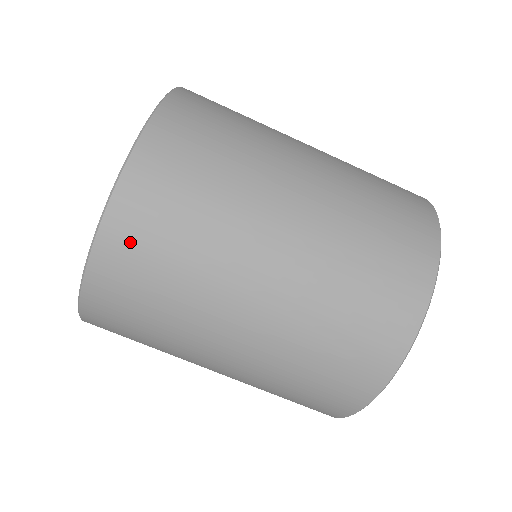
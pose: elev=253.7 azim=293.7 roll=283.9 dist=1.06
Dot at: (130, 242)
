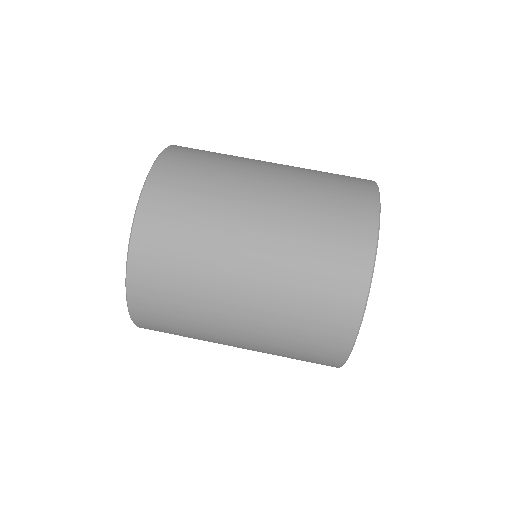
Dot at: (191, 149)
